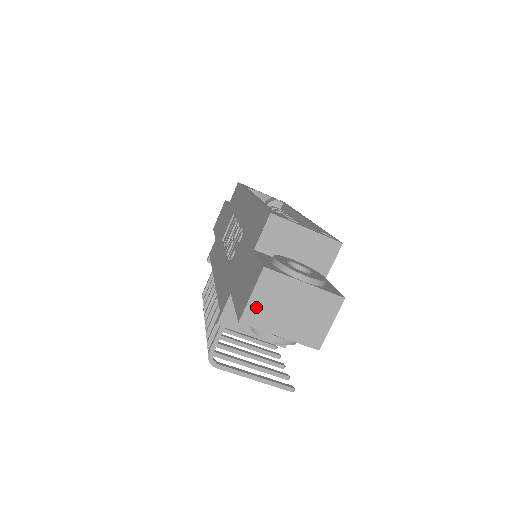
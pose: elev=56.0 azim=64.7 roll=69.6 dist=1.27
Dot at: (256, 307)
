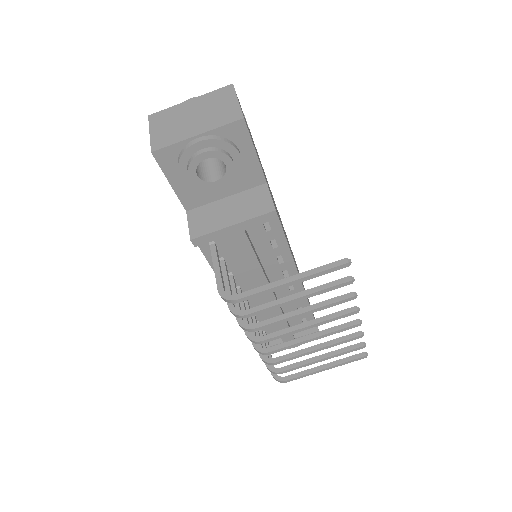
Dot at: (159, 136)
